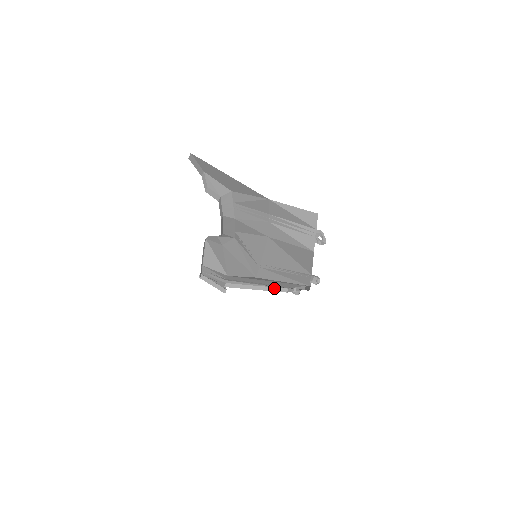
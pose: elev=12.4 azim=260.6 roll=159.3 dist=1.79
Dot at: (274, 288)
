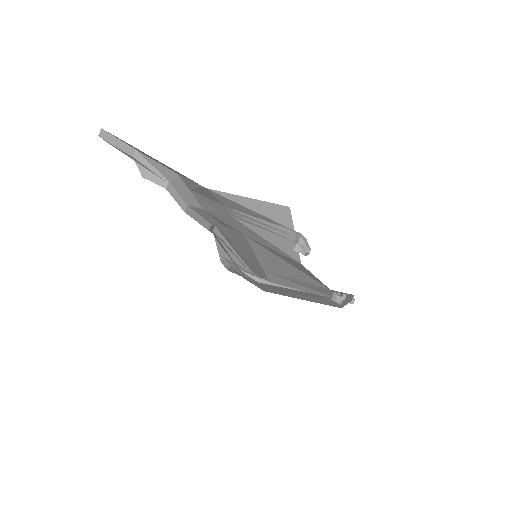
Dot at: occluded
